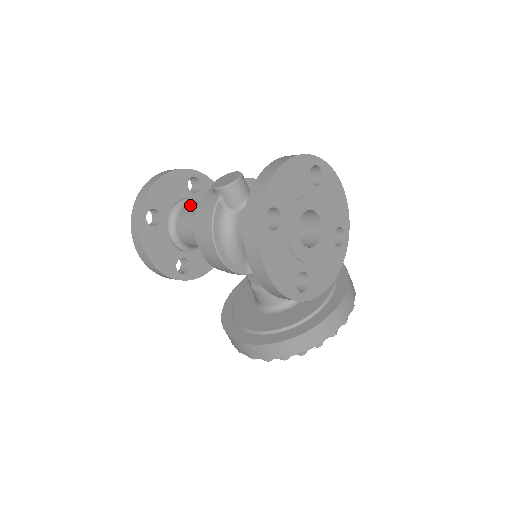
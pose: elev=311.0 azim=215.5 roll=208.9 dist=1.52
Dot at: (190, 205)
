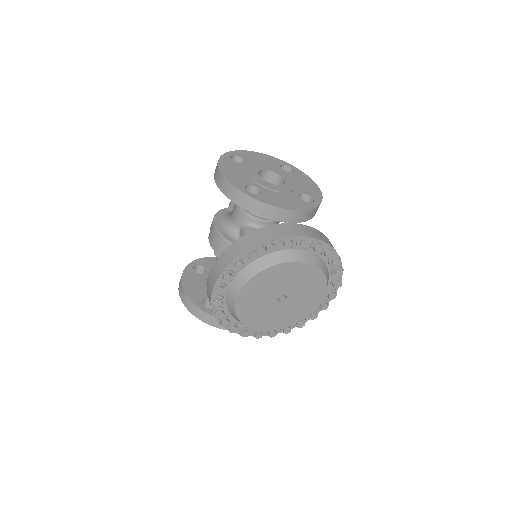
Dot at: occluded
